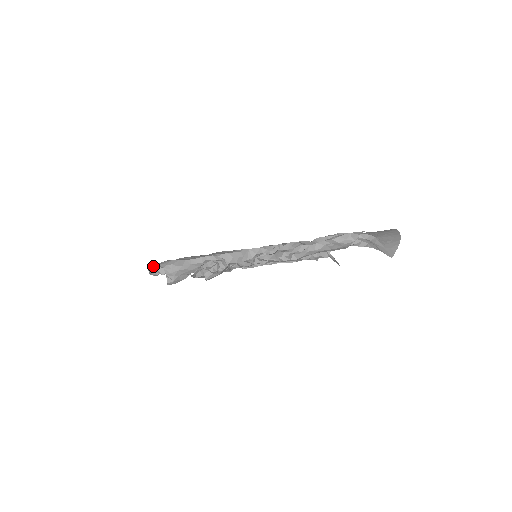
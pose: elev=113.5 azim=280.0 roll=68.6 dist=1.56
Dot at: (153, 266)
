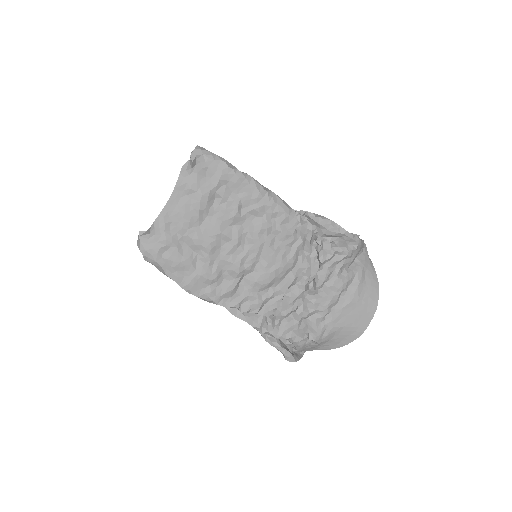
Dot at: (139, 249)
